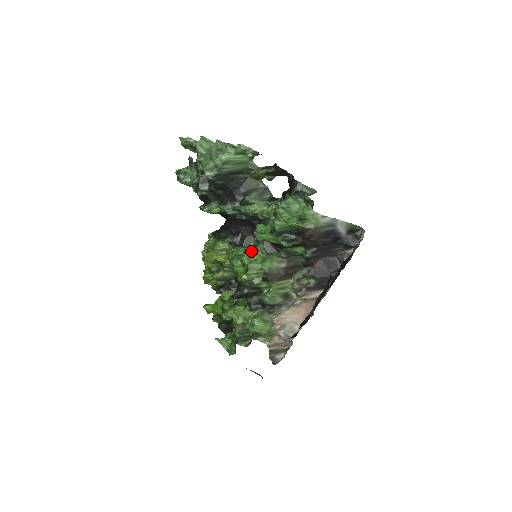
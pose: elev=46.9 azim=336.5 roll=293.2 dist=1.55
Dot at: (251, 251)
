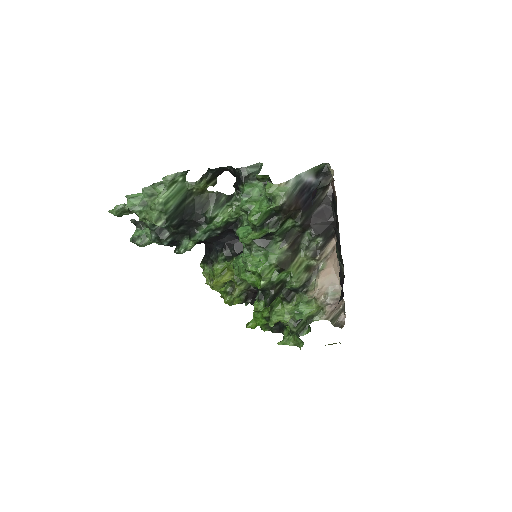
Dot at: (249, 257)
